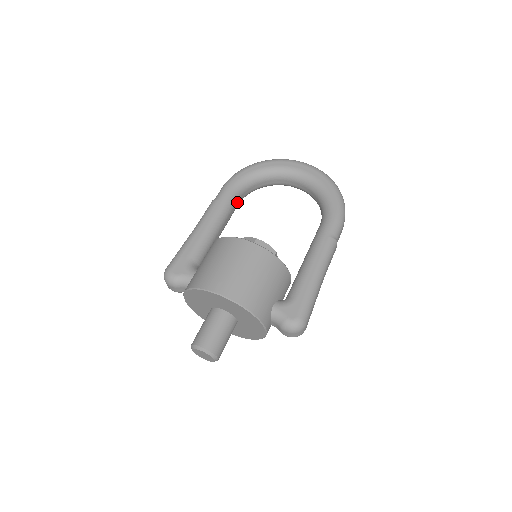
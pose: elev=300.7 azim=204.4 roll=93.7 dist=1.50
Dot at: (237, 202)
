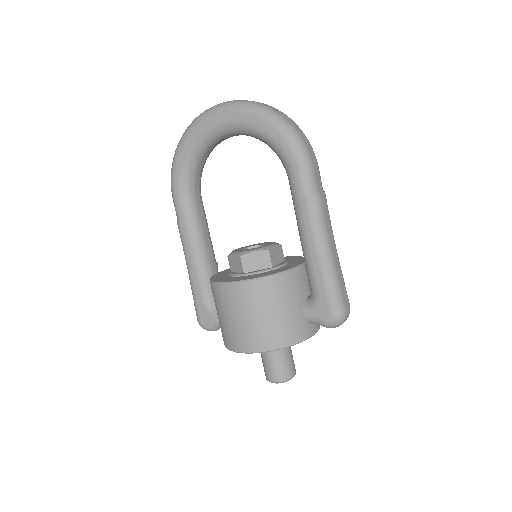
Dot at: (198, 203)
